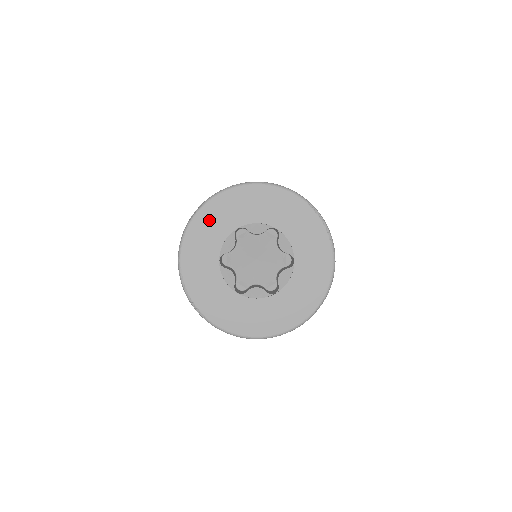
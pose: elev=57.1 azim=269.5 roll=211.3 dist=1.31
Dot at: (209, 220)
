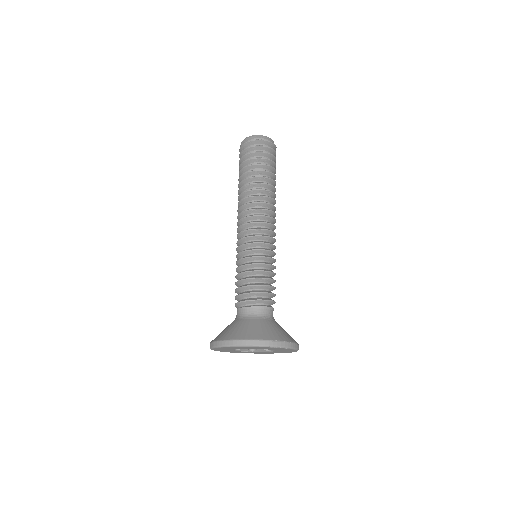
Dot at: (220, 349)
